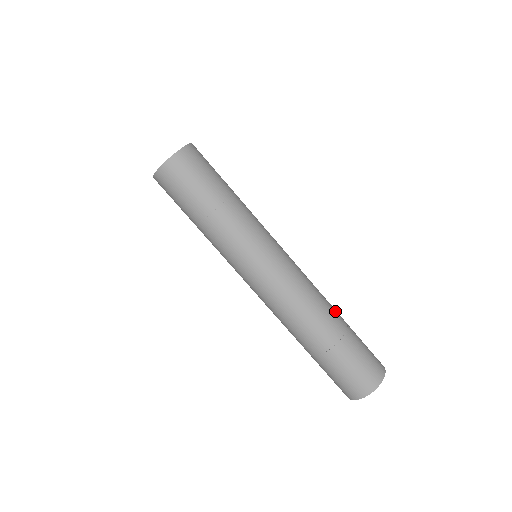
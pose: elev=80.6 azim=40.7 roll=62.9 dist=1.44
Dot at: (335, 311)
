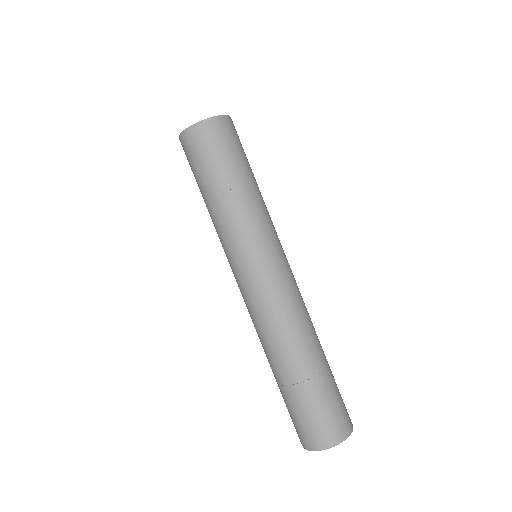
Dot at: (319, 346)
